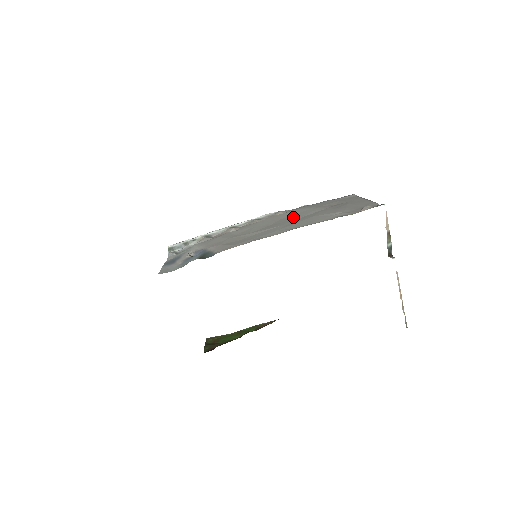
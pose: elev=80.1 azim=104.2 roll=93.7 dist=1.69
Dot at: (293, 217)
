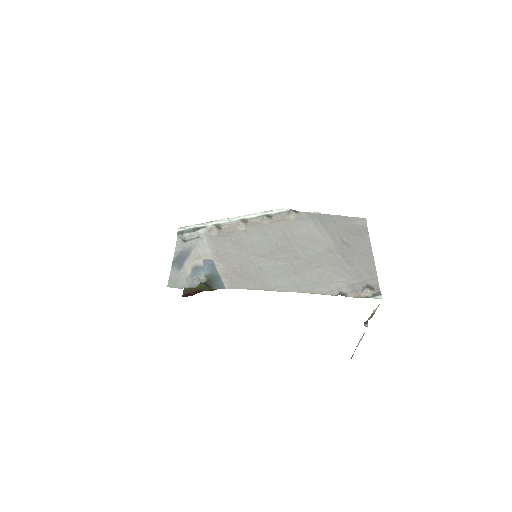
Dot at: (302, 245)
